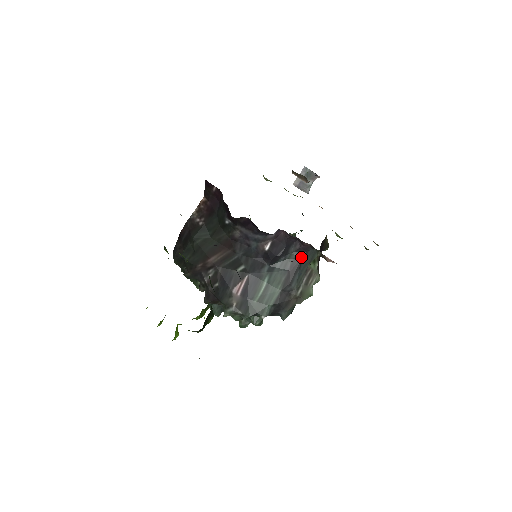
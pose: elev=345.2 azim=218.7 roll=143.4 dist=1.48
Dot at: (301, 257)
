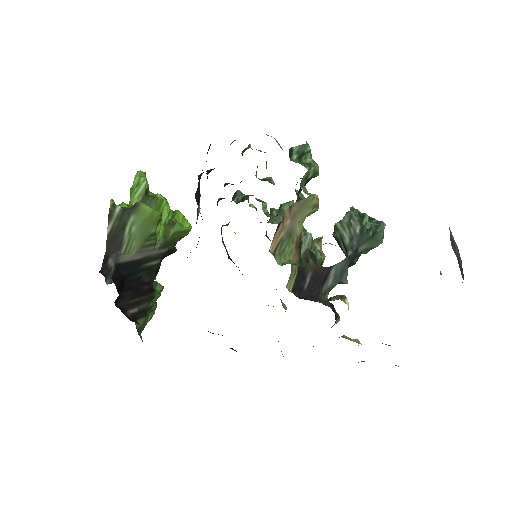
Dot at: occluded
